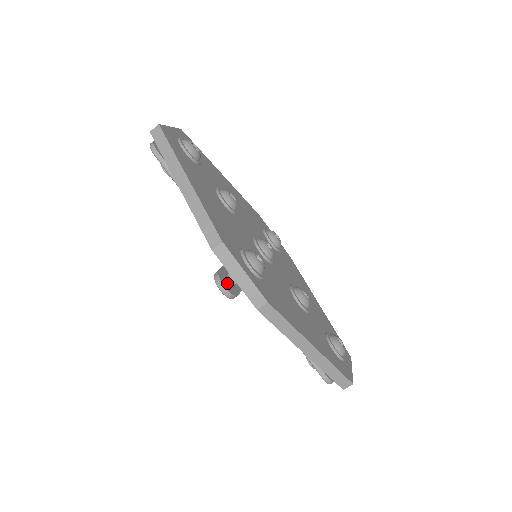
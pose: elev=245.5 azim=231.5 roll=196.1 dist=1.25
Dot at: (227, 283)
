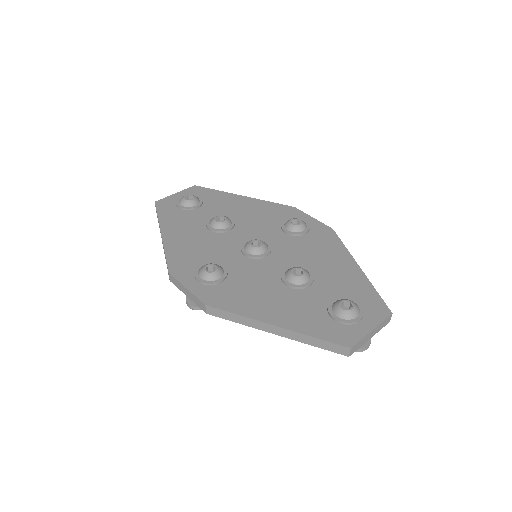
Dot at: occluded
